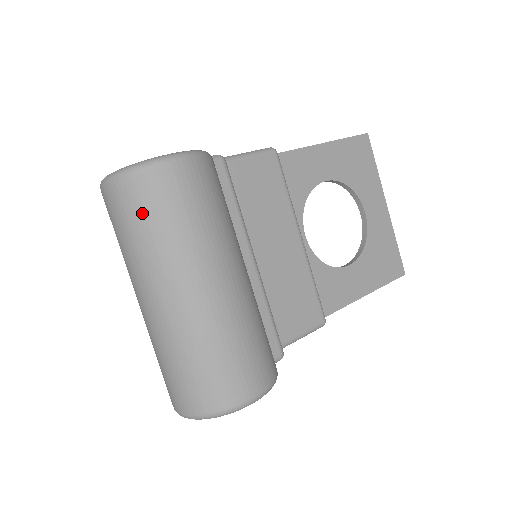
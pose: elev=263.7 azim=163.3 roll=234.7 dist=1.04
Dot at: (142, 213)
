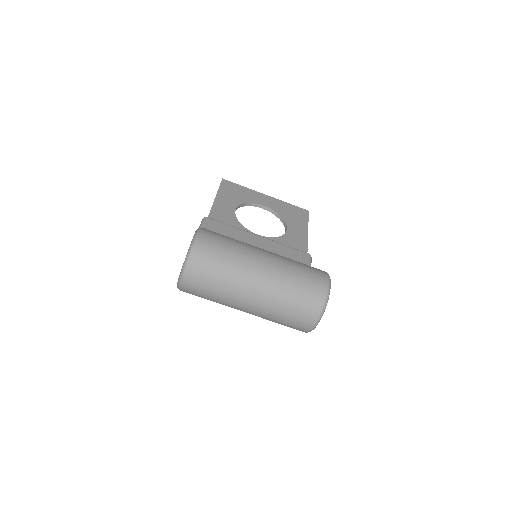
Dot at: (212, 266)
